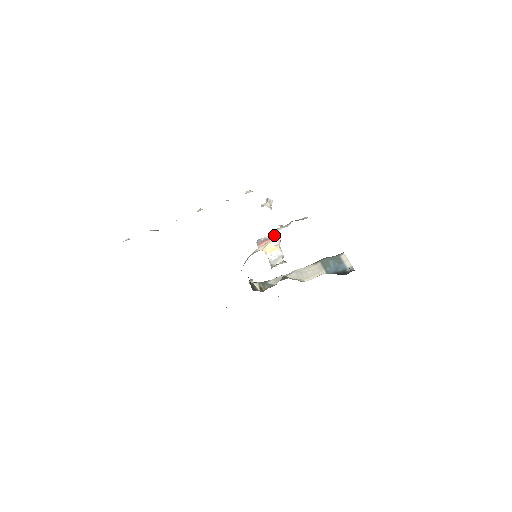
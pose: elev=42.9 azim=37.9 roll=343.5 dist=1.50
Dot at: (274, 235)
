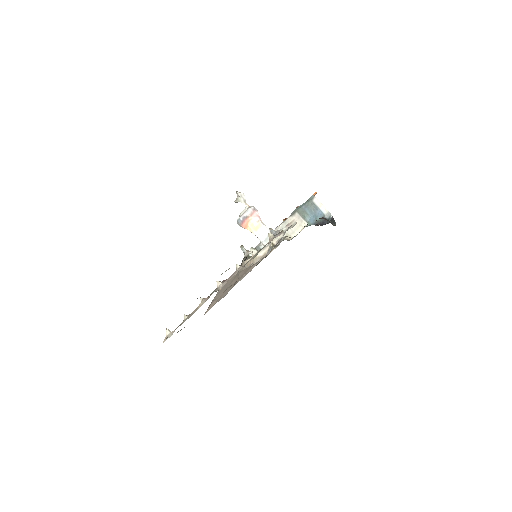
Dot at: (250, 211)
